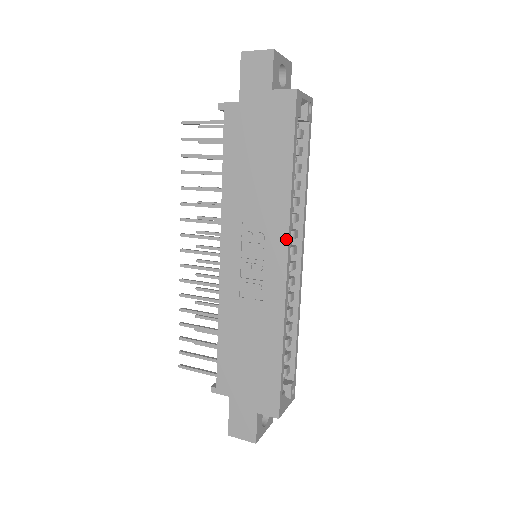
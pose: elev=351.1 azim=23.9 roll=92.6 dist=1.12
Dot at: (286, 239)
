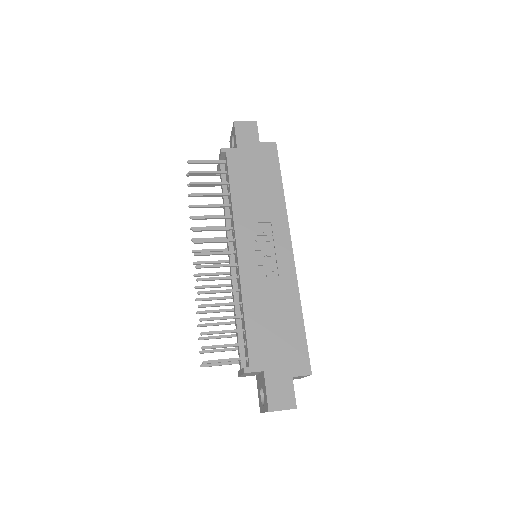
Dot at: (288, 231)
